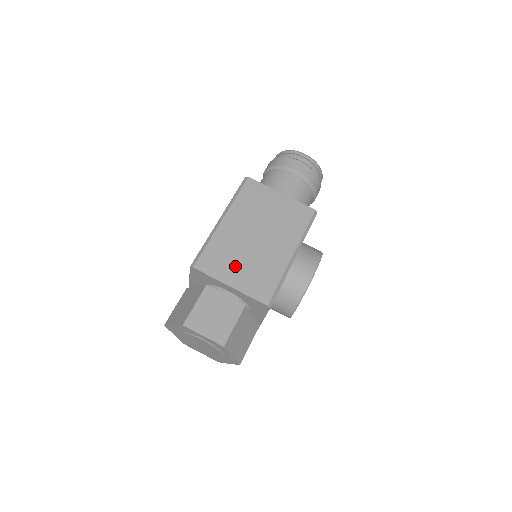
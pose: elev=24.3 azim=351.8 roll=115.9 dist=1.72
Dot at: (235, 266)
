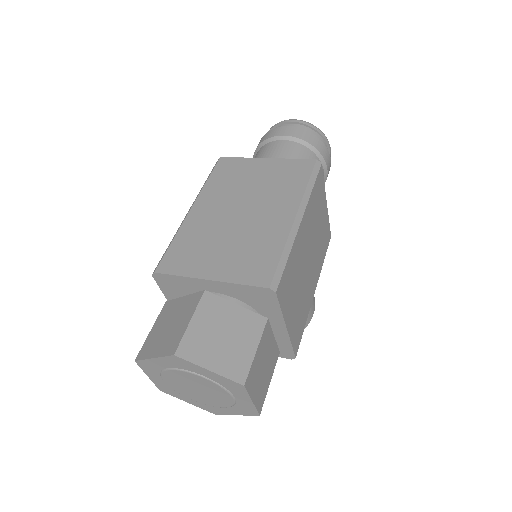
Dot at: (294, 298)
